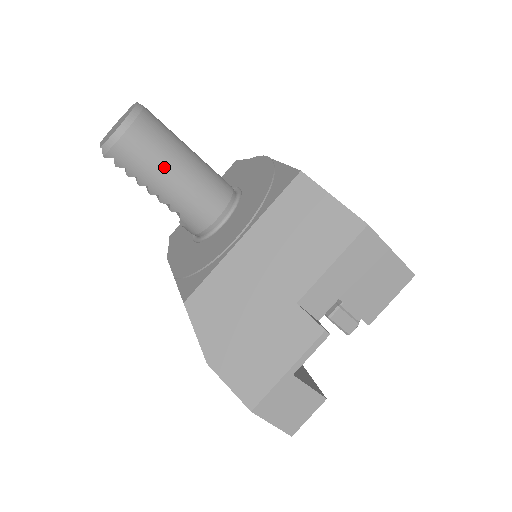
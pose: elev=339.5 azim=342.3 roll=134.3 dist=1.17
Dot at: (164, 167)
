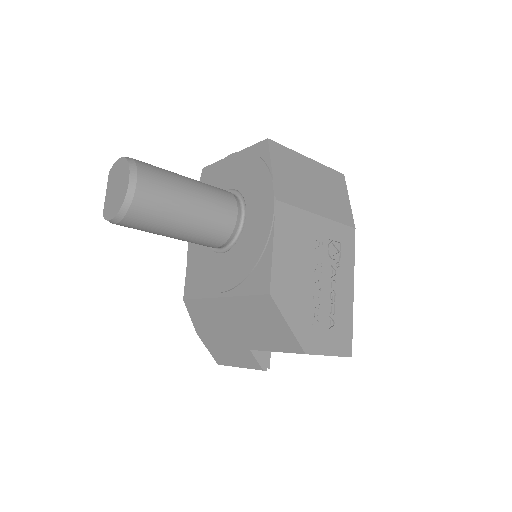
Dot at: (161, 233)
